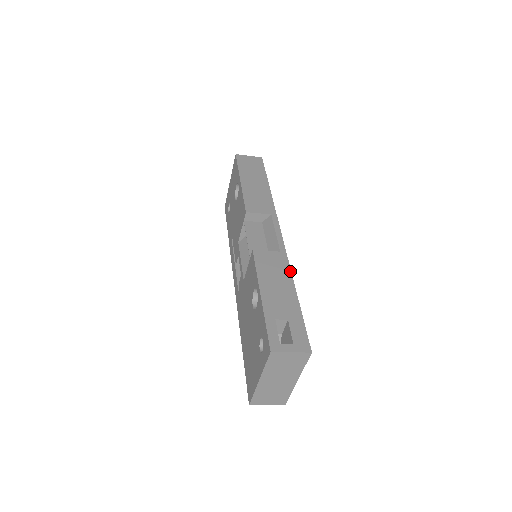
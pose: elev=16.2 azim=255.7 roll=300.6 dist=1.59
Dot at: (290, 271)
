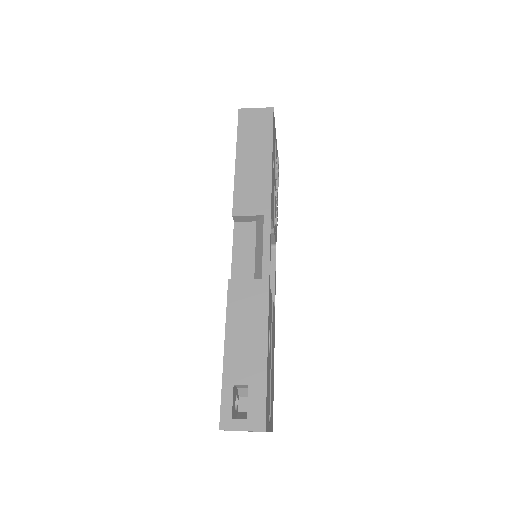
Dot at: (267, 310)
